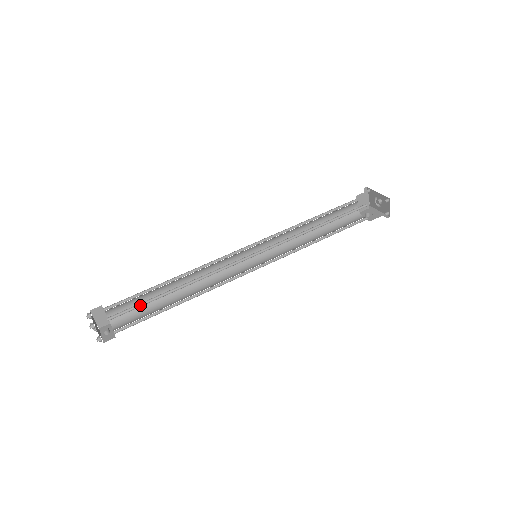
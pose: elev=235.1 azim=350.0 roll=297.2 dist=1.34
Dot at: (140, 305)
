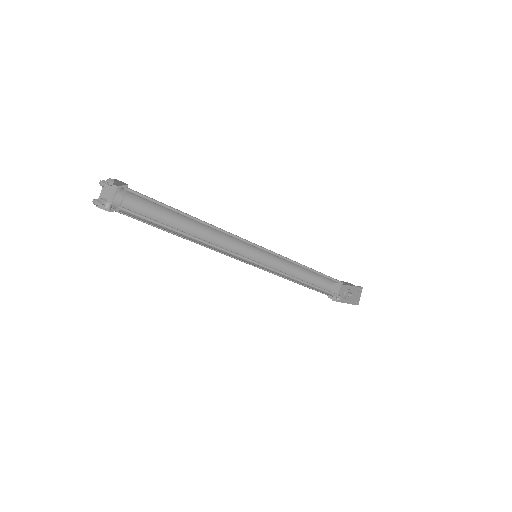
Dot at: (158, 204)
